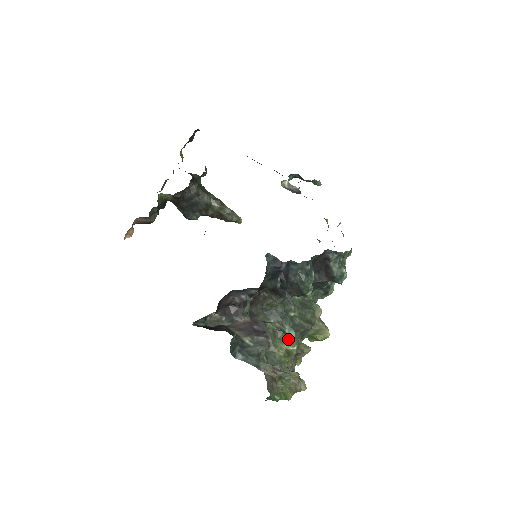
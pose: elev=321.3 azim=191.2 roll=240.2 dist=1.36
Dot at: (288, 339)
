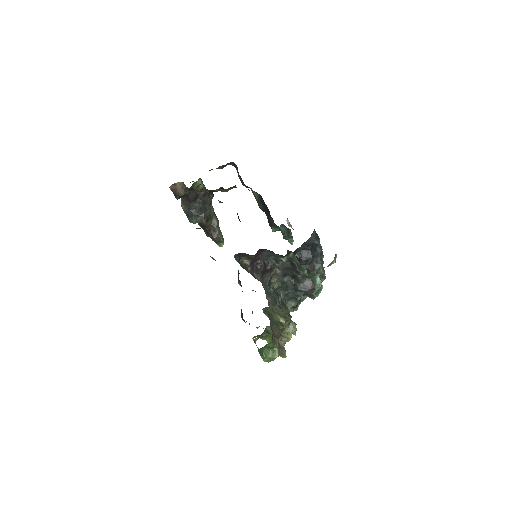
Dot at: (280, 314)
